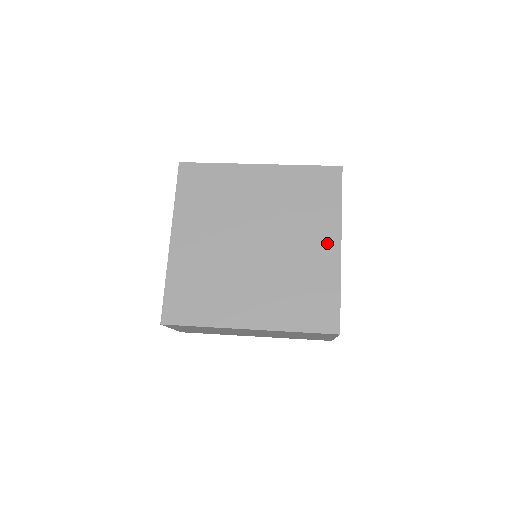
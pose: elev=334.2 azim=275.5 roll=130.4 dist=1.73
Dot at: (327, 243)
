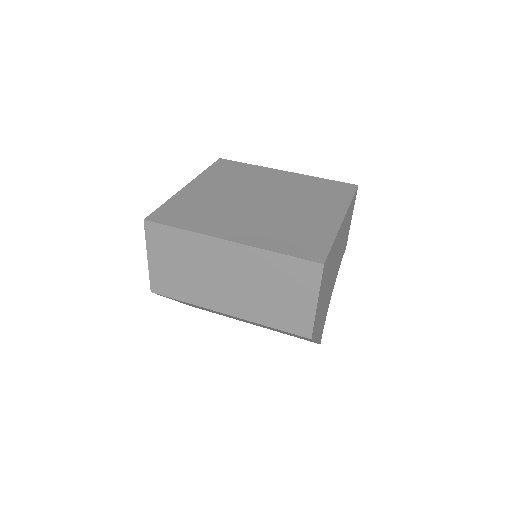
Dot at: (331, 214)
